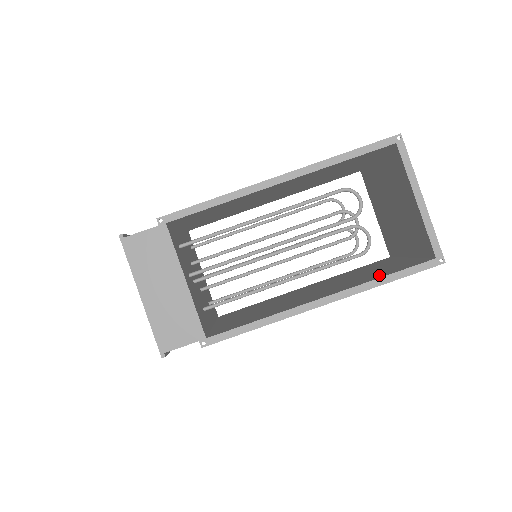
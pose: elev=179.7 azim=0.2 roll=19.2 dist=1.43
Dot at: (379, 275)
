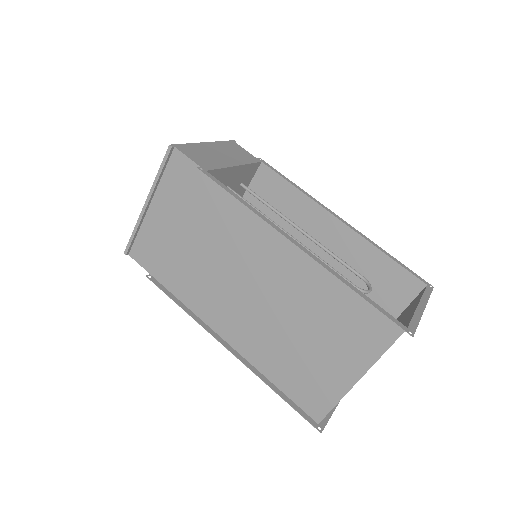
Dot at: (347, 301)
